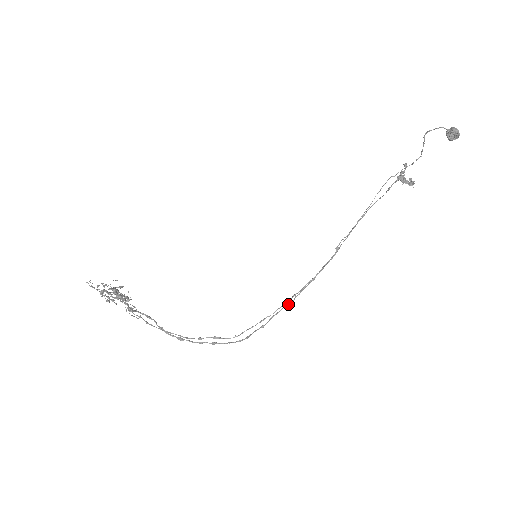
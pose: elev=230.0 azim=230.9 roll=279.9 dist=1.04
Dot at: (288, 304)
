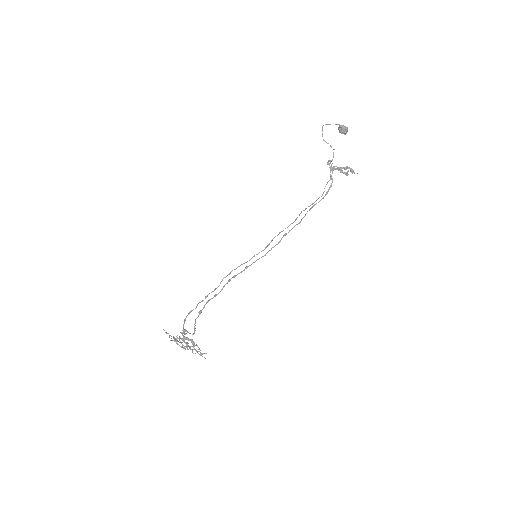
Dot at: (267, 252)
